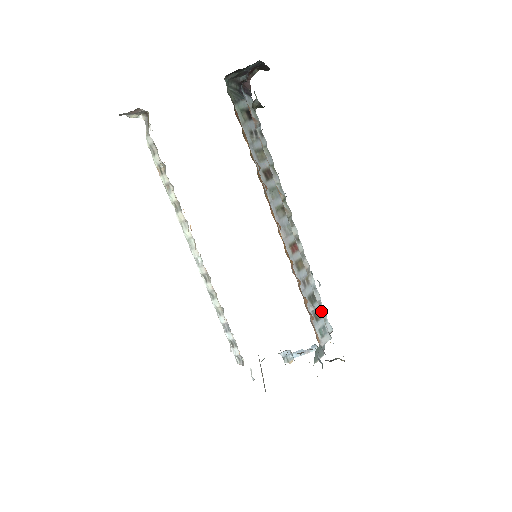
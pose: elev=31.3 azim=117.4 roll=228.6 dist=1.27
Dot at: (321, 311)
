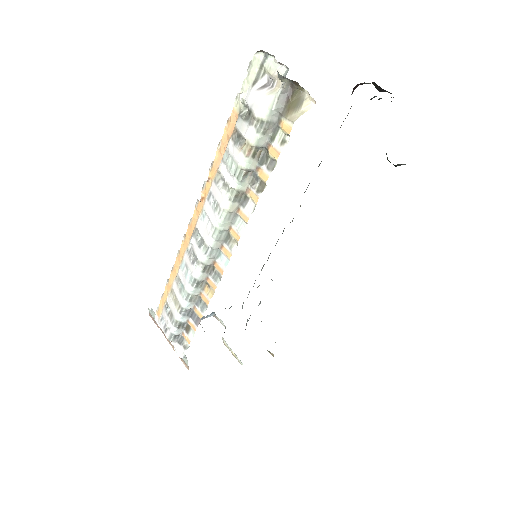
Dot at: occluded
